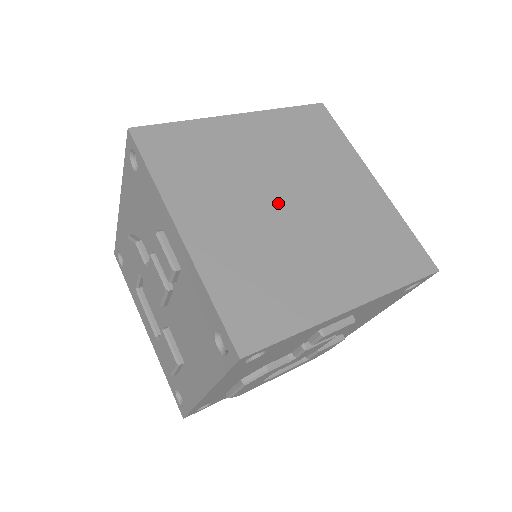
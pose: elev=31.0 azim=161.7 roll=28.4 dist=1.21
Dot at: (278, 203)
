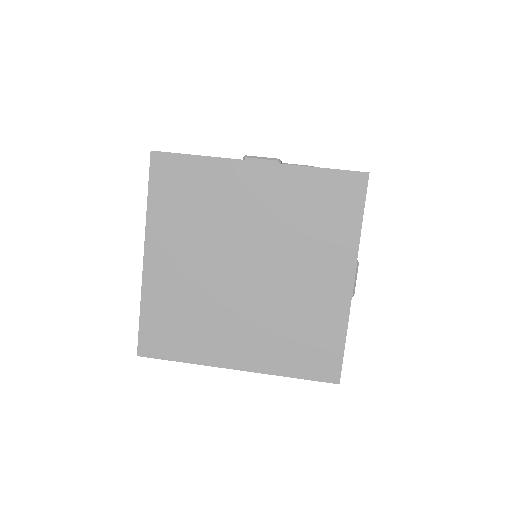
Dot at: (243, 281)
